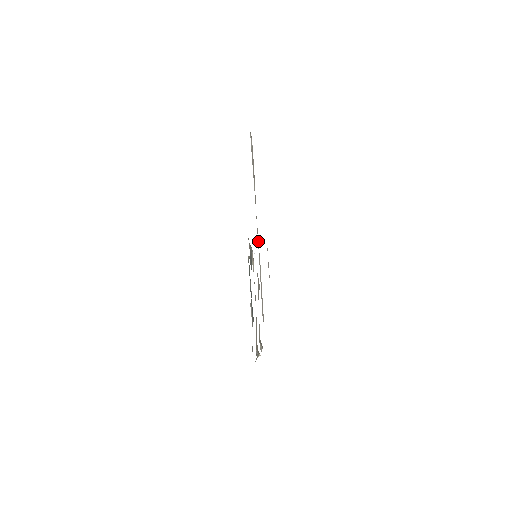
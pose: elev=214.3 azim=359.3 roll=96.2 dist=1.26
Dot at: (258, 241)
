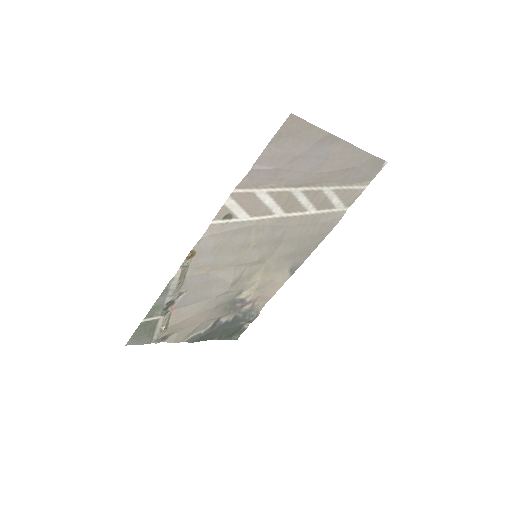
Dot at: (271, 224)
